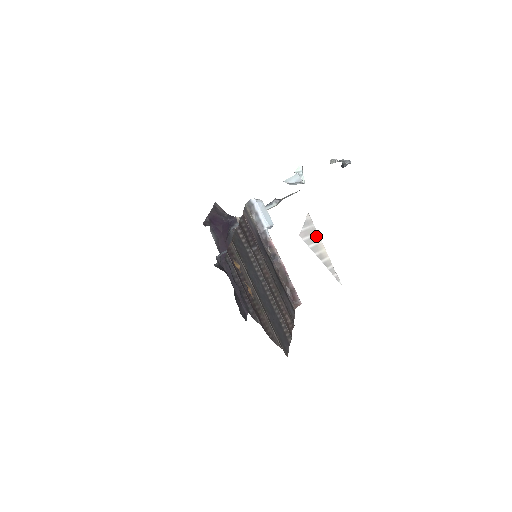
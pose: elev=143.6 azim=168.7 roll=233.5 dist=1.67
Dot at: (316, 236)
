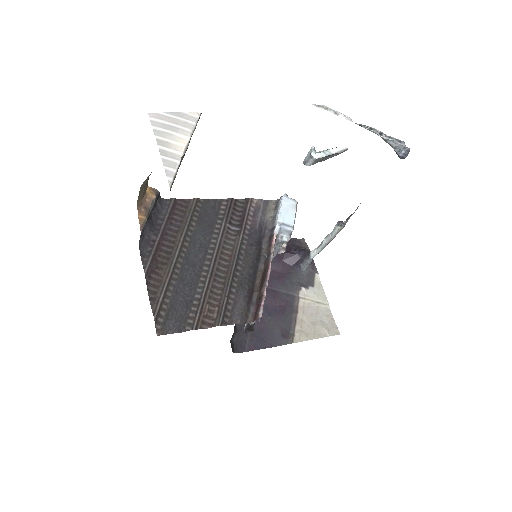
Dot at: (183, 130)
